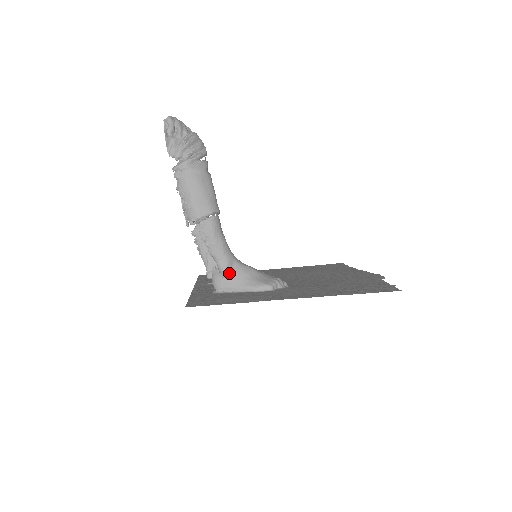
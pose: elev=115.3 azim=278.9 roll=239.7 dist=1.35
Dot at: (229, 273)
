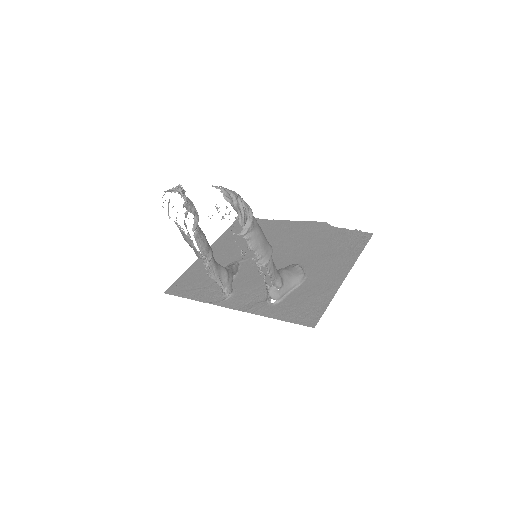
Dot at: (282, 284)
